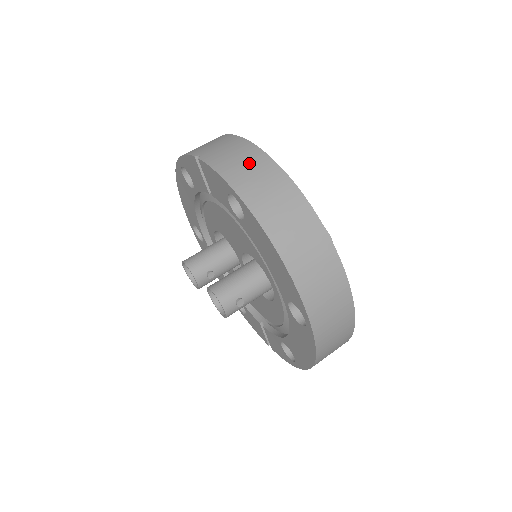
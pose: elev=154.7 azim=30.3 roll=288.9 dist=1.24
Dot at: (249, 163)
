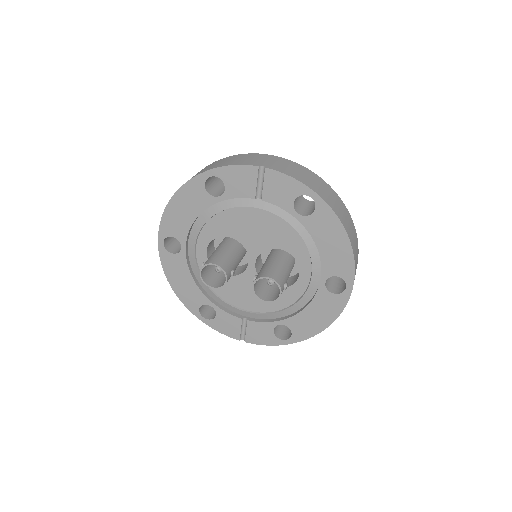
Dot at: (306, 174)
